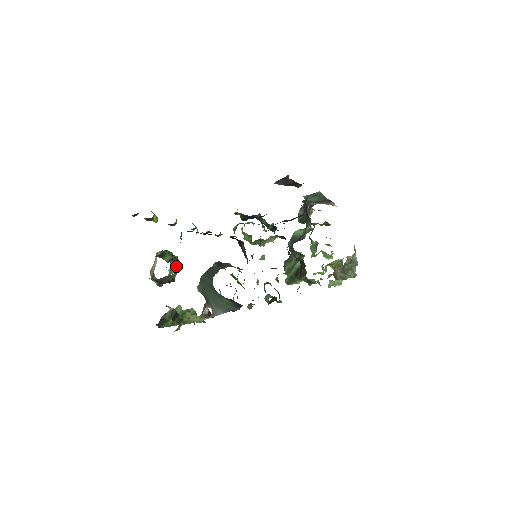
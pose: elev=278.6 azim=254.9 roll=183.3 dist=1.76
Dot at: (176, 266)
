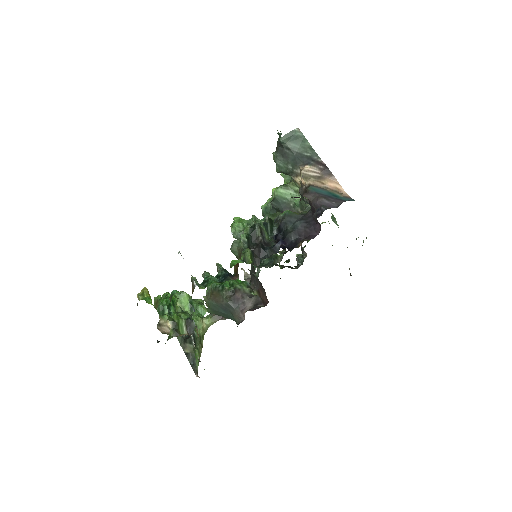
Dot at: (196, 330)
